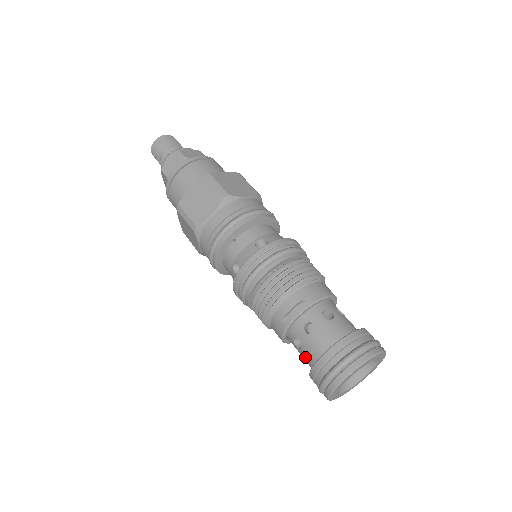
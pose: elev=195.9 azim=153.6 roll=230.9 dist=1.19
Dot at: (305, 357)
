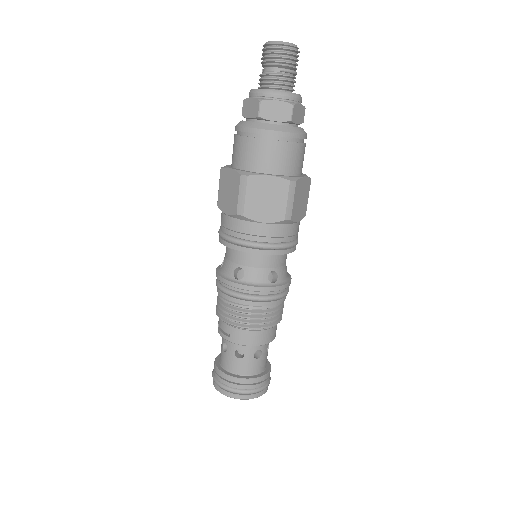
Dot at: occluded
